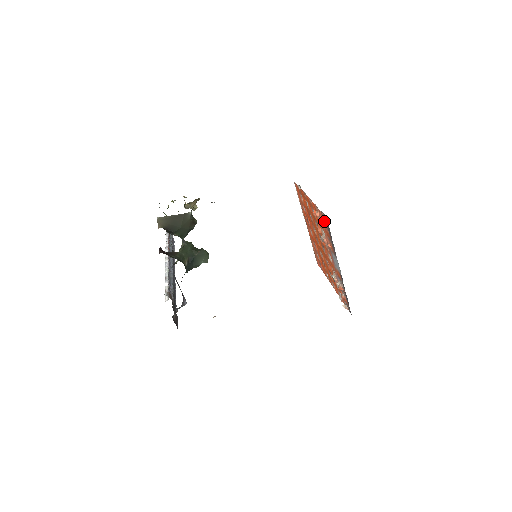
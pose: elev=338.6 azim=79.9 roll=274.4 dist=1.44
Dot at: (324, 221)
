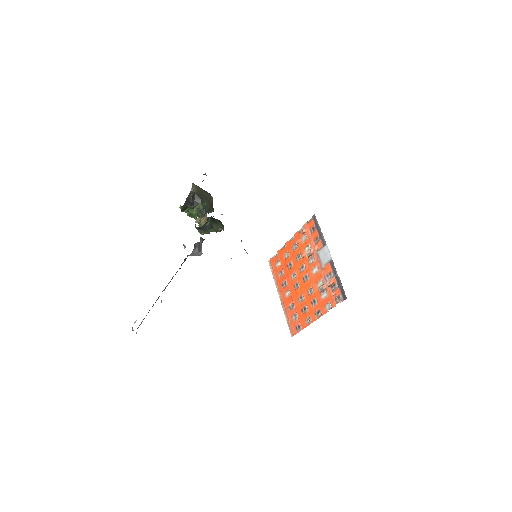
Dot at: (311, 225)
